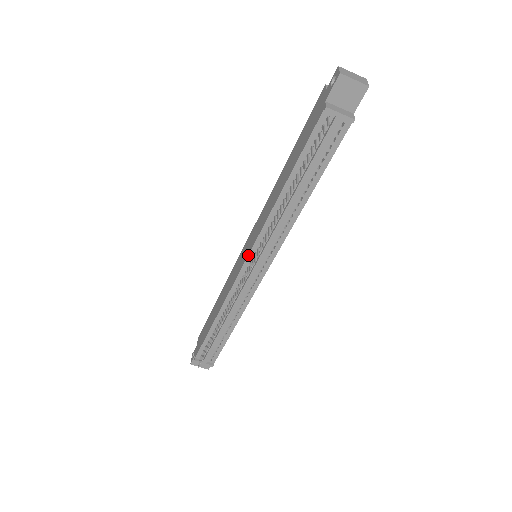
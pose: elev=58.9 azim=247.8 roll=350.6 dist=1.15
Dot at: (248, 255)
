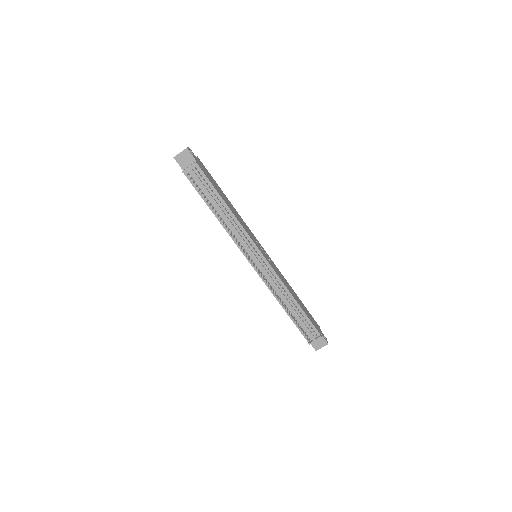
Dot at: (246, 258)
